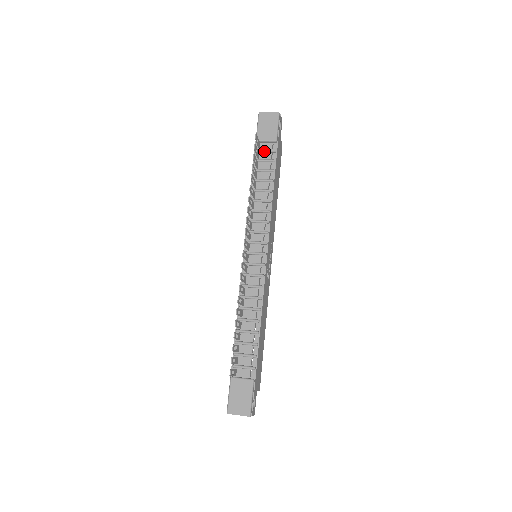
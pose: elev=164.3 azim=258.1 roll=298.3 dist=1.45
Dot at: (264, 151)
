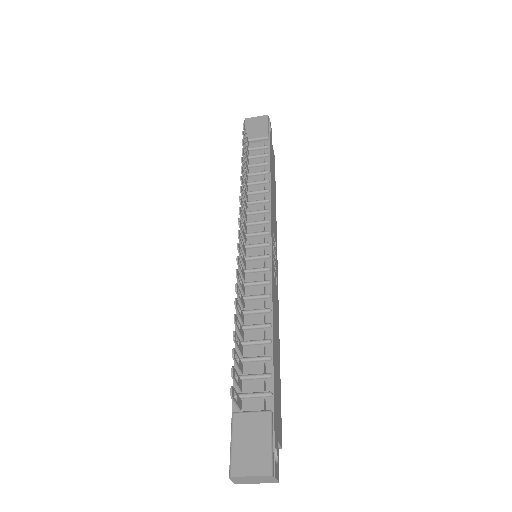
Dot at: (254, 148)
